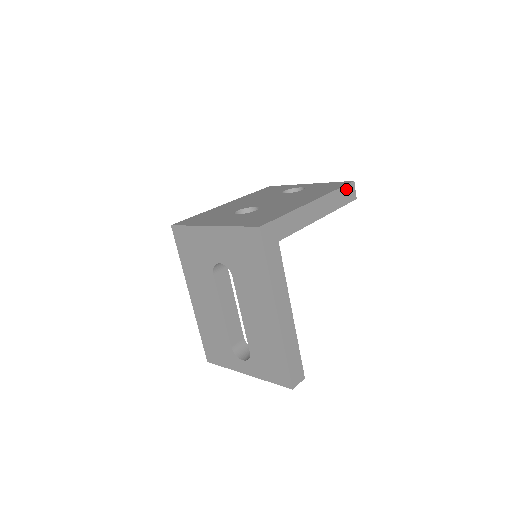
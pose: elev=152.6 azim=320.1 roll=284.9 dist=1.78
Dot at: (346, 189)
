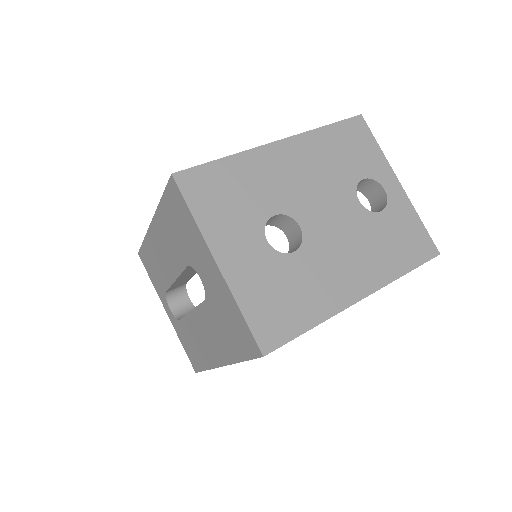
Dot at: occluded
